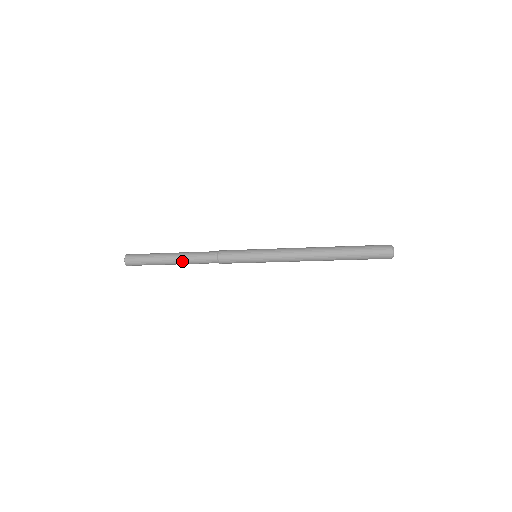
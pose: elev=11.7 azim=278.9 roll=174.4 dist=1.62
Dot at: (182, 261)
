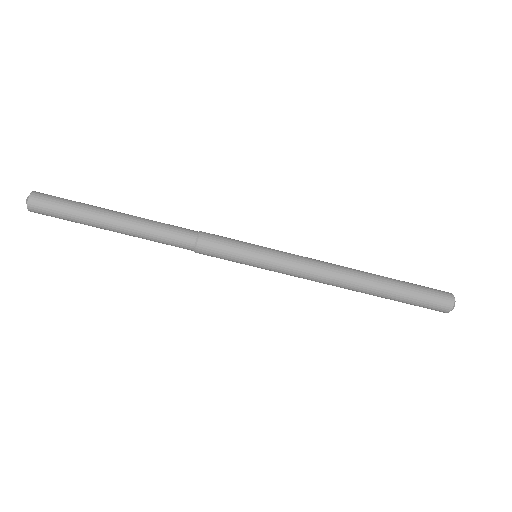
Dot at: (134, 229)
